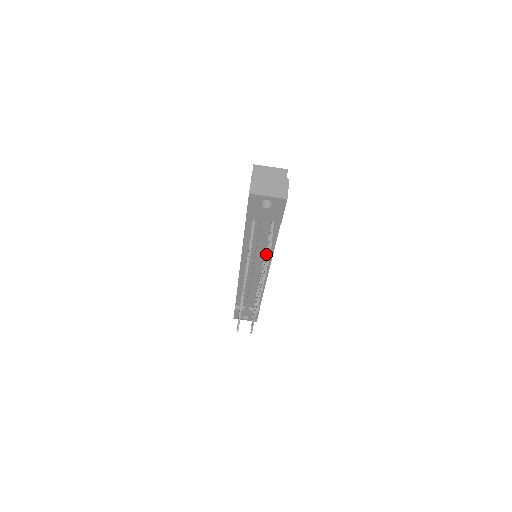
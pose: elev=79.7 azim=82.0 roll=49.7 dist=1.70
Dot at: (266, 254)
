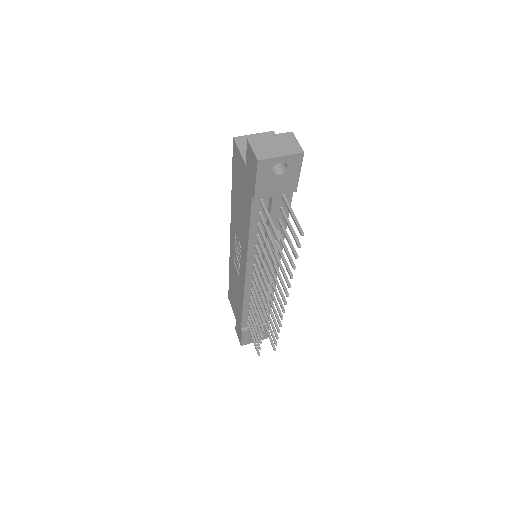
Dot at: (286, 238)
